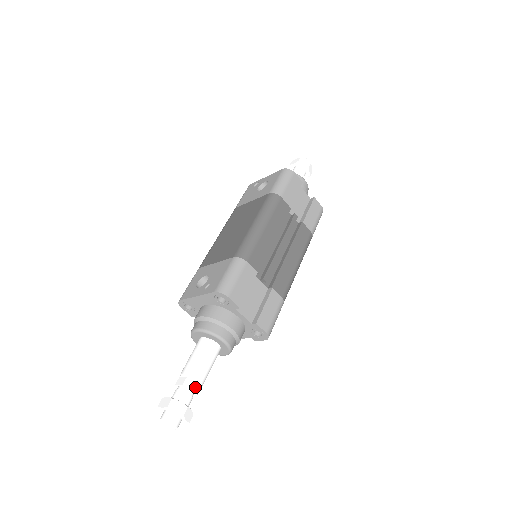
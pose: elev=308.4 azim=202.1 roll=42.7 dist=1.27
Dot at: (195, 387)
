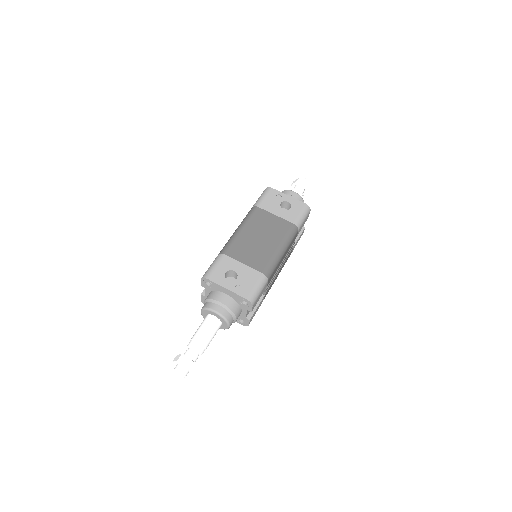
Dot at: occluded
